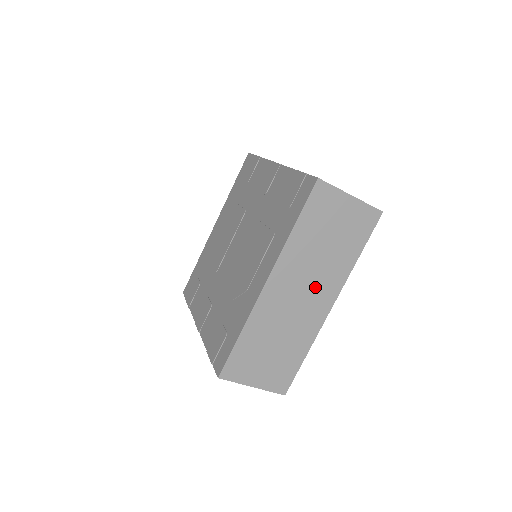
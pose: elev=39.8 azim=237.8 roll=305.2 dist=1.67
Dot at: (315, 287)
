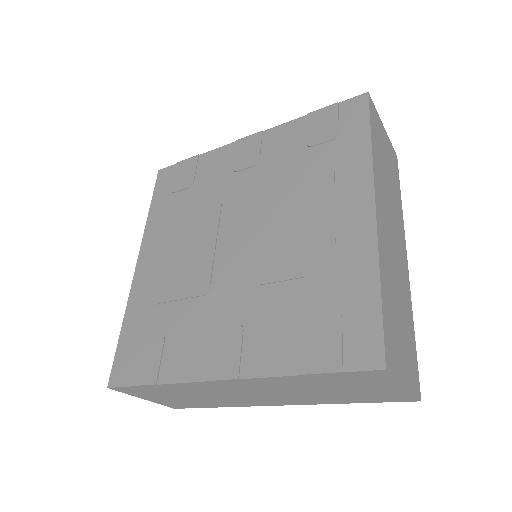
Dot at: (395, 228)
